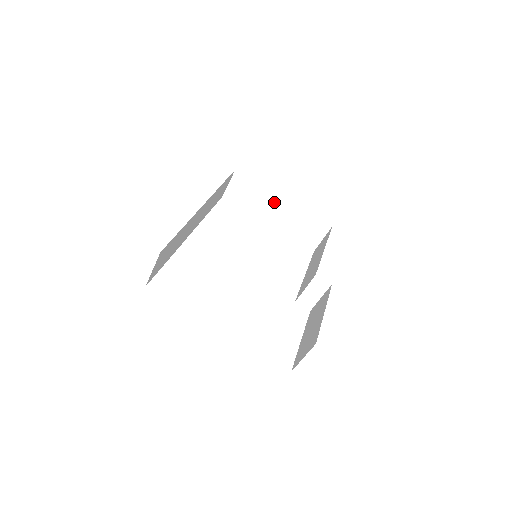
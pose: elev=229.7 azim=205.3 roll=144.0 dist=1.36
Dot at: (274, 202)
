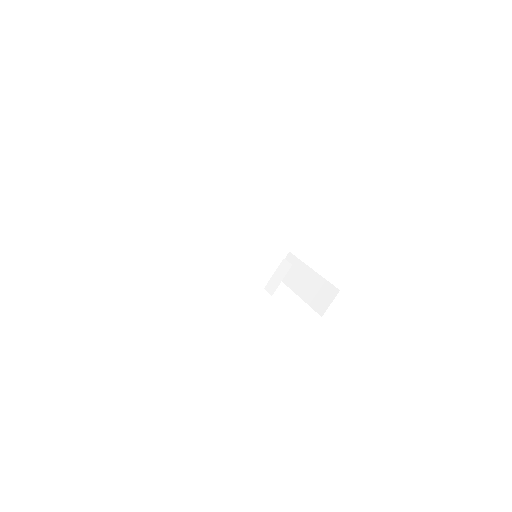
Dot at: (305, 274)
